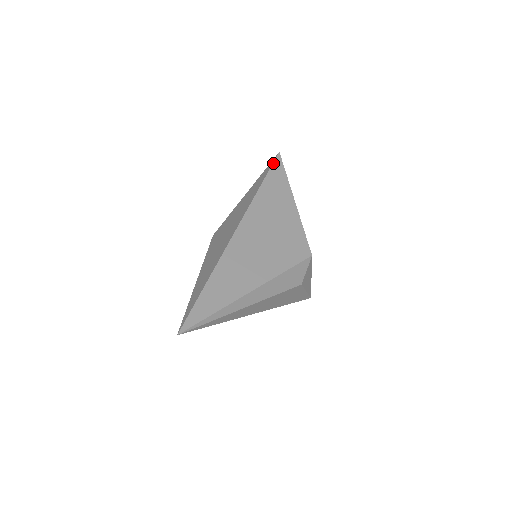
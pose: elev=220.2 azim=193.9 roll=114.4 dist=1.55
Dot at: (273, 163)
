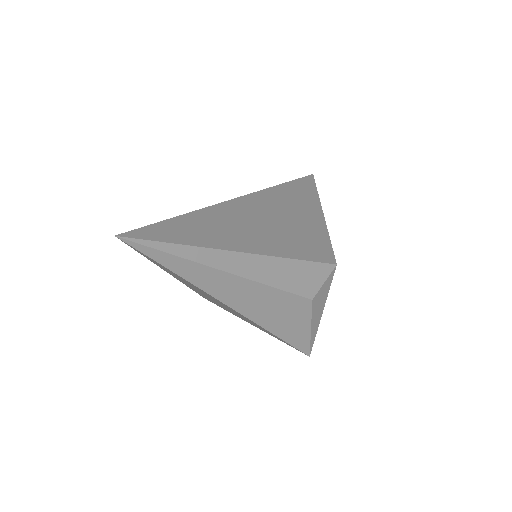
Dot at: (304, 177)
